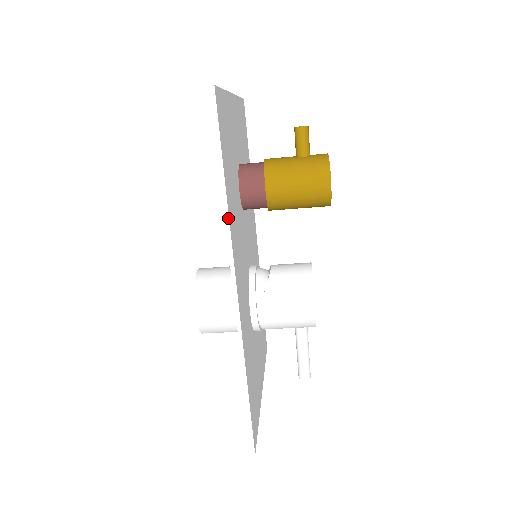
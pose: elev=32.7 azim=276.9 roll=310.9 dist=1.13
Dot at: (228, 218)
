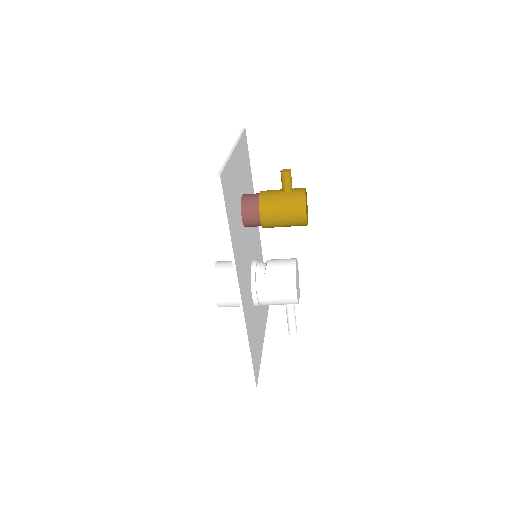
Dot at: (233, 254)
